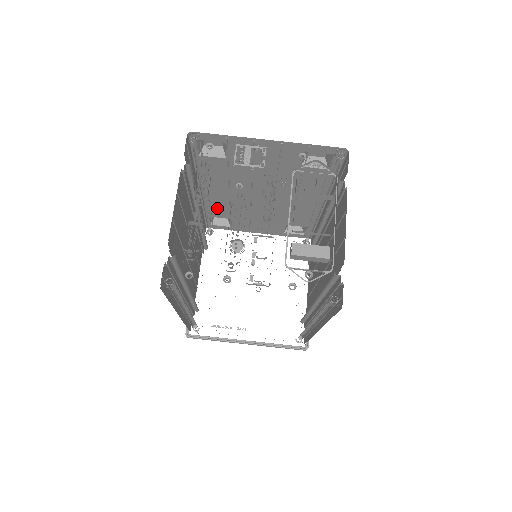
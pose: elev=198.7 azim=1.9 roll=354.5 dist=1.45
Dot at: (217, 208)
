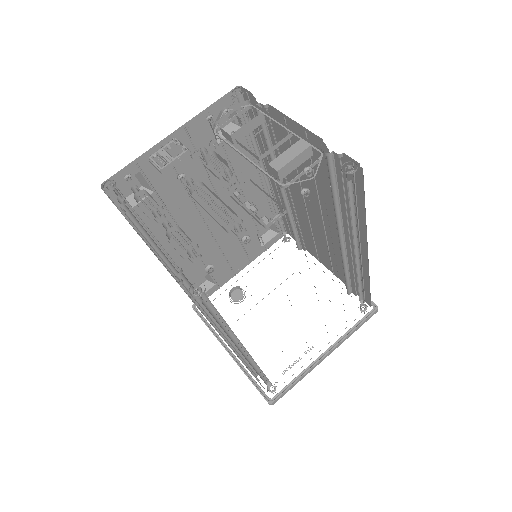
Dot at: (189, 269)
